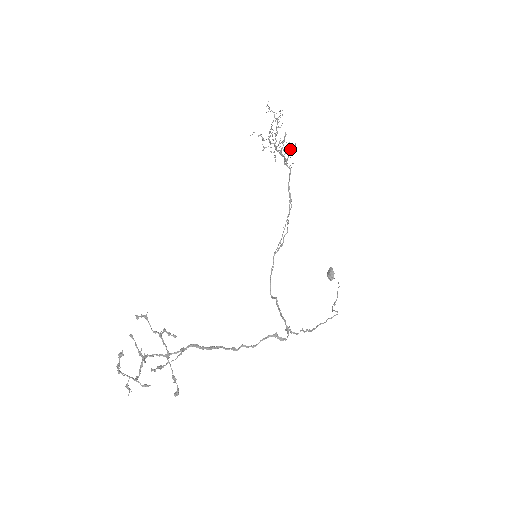
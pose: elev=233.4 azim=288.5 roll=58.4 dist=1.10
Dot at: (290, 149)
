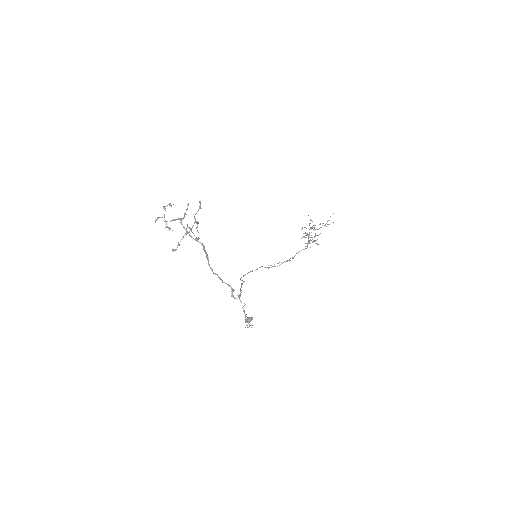
Dot at: occluded
